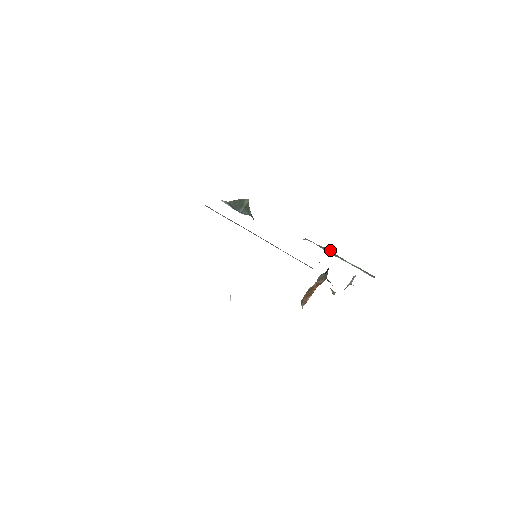
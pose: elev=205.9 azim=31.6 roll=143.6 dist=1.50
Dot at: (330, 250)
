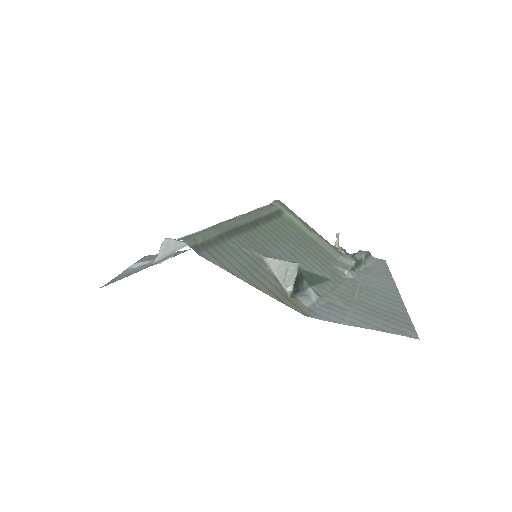
Dot at: (357, 263)
